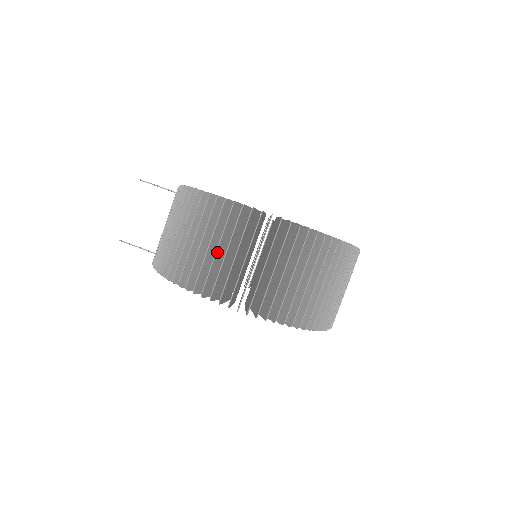
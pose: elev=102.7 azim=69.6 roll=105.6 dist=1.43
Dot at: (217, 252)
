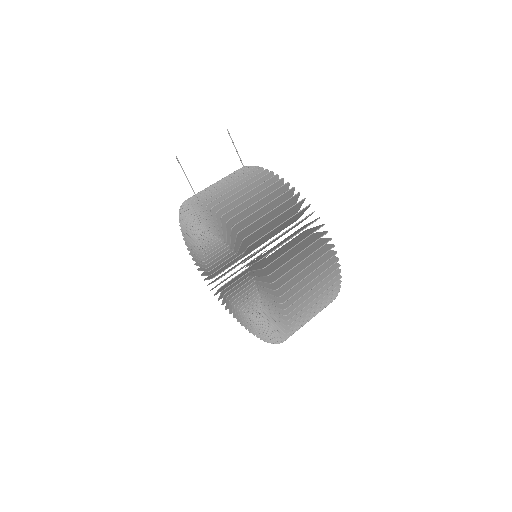
Dot at: occluded
